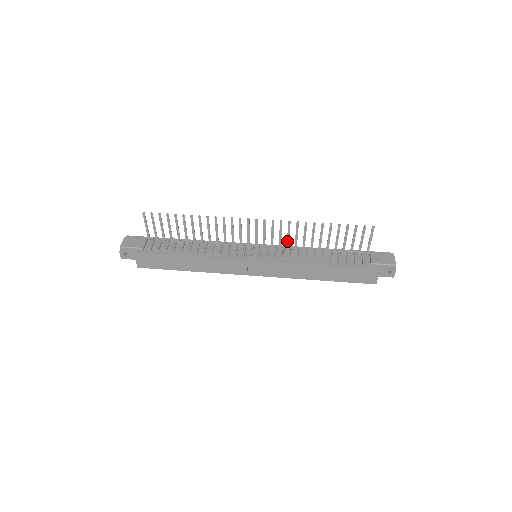
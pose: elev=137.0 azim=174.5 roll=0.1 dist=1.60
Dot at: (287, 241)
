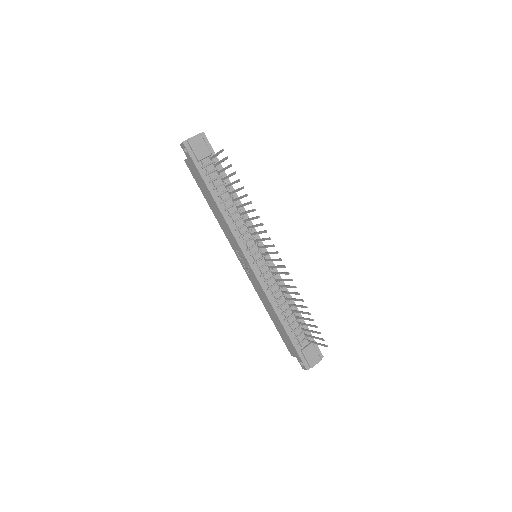
Dot at: (280, 279)
